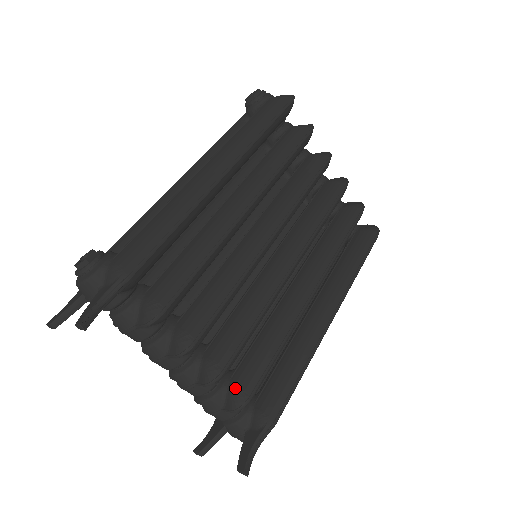
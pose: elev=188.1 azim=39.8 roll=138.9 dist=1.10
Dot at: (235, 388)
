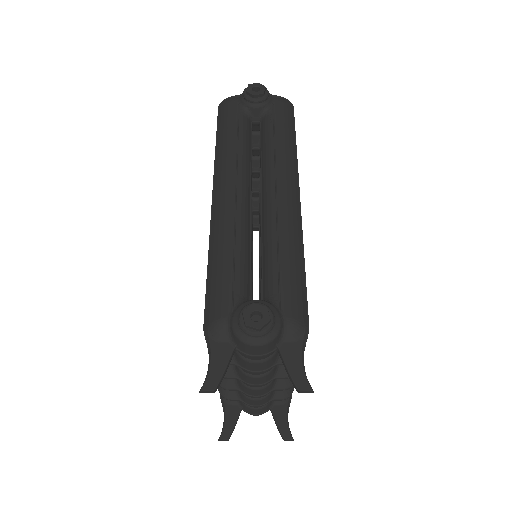
Dot at: occluded
